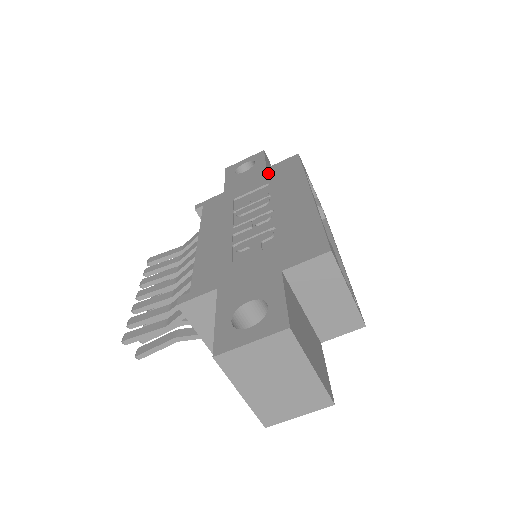
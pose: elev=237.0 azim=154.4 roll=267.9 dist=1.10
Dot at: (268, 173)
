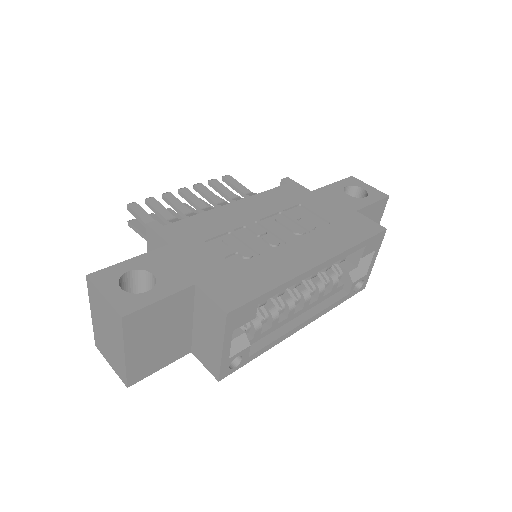
Dot at: (347, 215)
